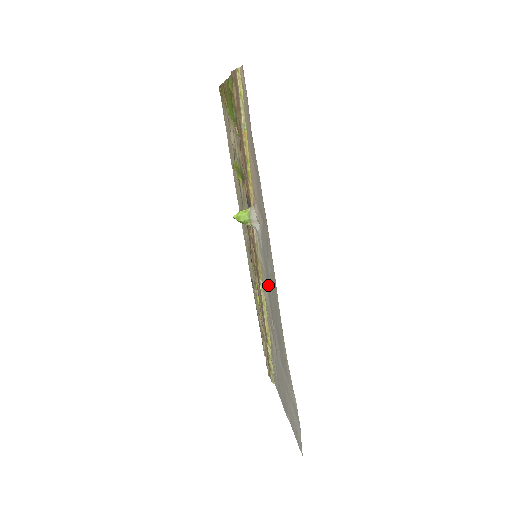
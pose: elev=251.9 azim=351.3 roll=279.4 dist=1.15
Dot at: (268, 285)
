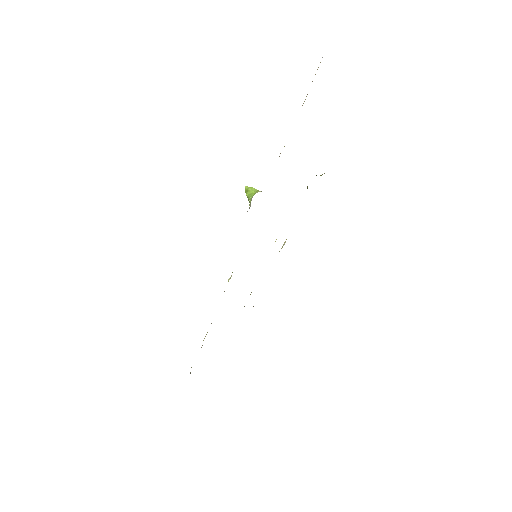
Dot at: occluded
